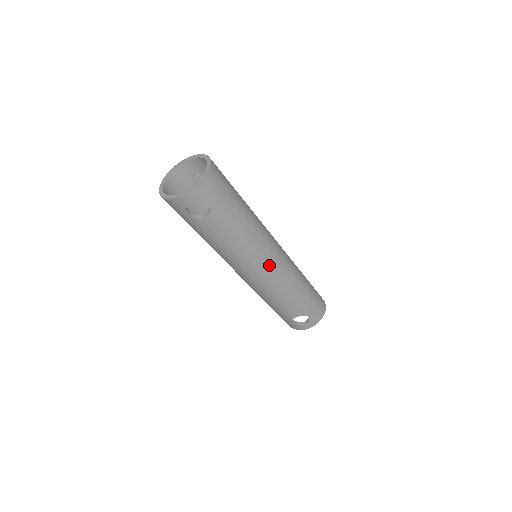
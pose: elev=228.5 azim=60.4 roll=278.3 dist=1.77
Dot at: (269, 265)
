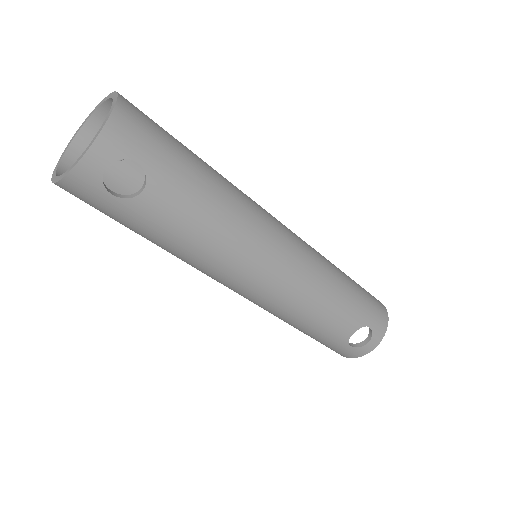
Dot at: (281, 255)
